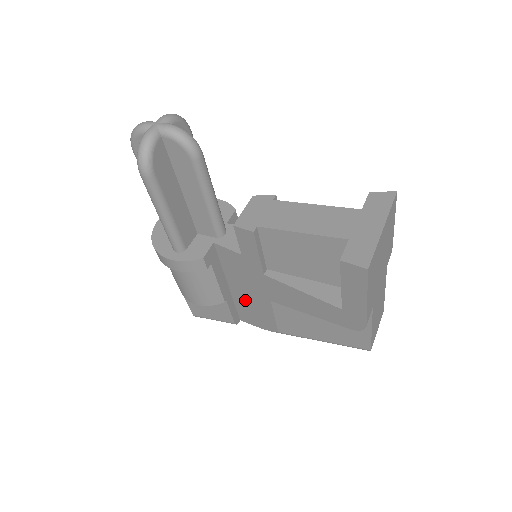
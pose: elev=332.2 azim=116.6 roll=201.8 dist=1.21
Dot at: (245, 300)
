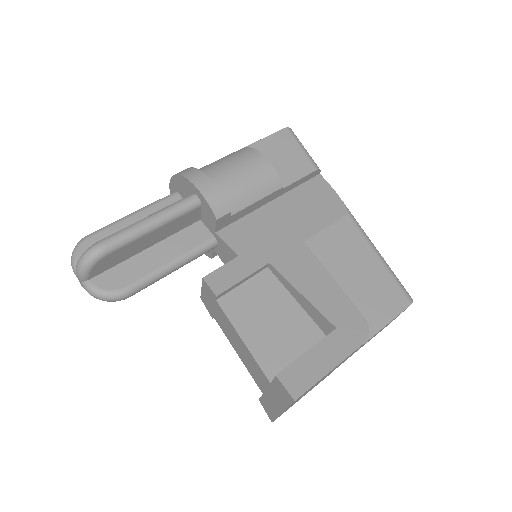
Dot at: occluded
